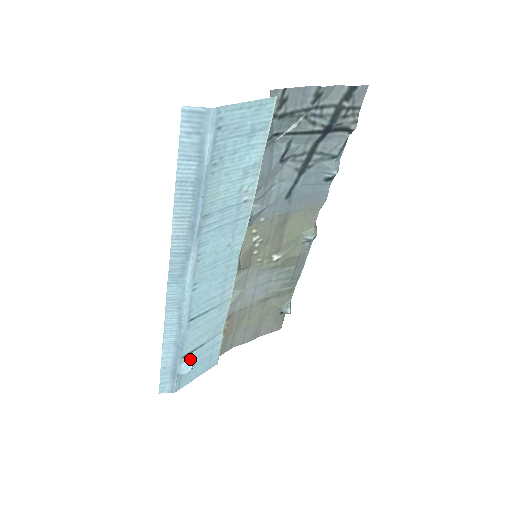
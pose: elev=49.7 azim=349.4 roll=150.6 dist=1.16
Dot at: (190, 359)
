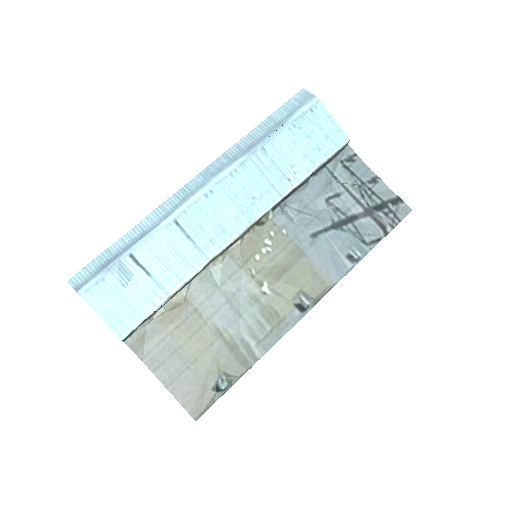
Dot at: (129, 270)
